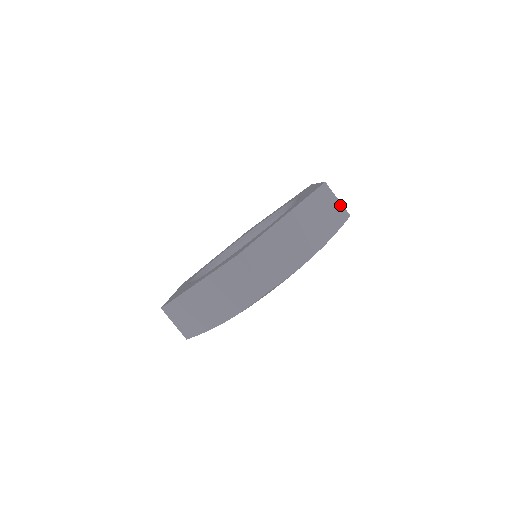
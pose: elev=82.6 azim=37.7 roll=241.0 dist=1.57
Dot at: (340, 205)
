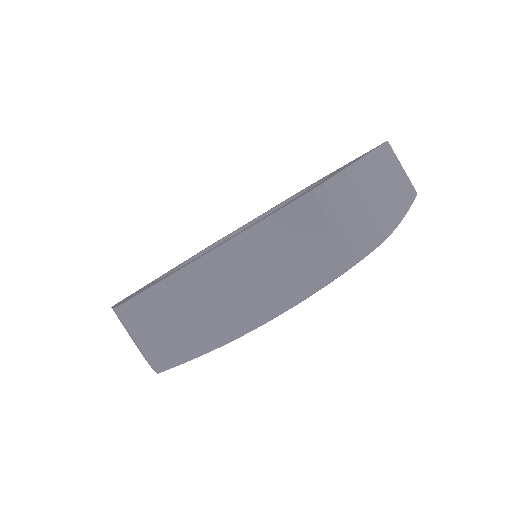
Dot at: (336, 240)
